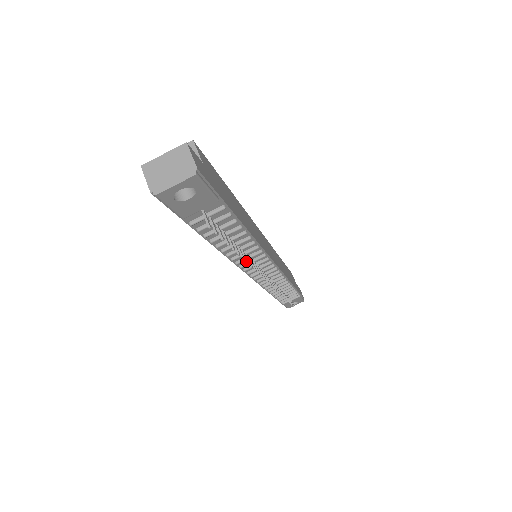
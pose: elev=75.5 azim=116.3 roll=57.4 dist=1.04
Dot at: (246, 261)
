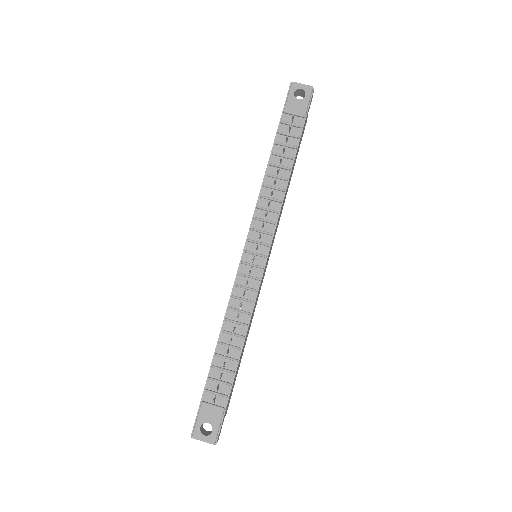
Dot at: (272, 190)
